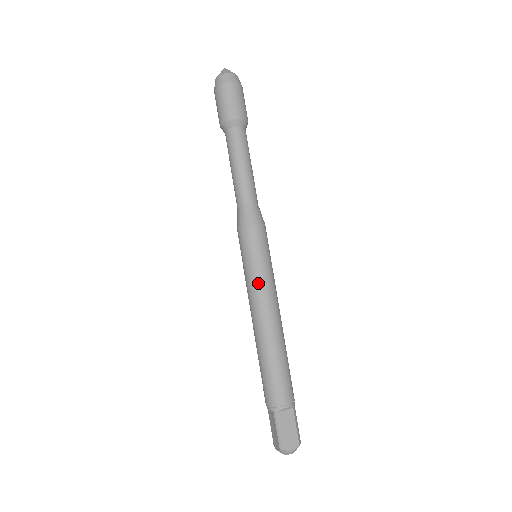
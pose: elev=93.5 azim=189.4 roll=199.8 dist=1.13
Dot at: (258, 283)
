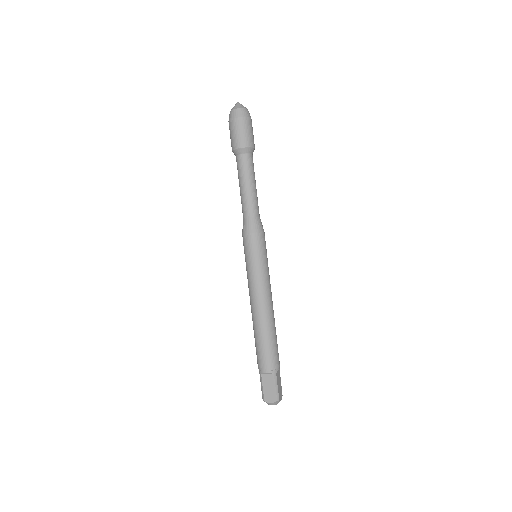
Dot at: (266, 277)
